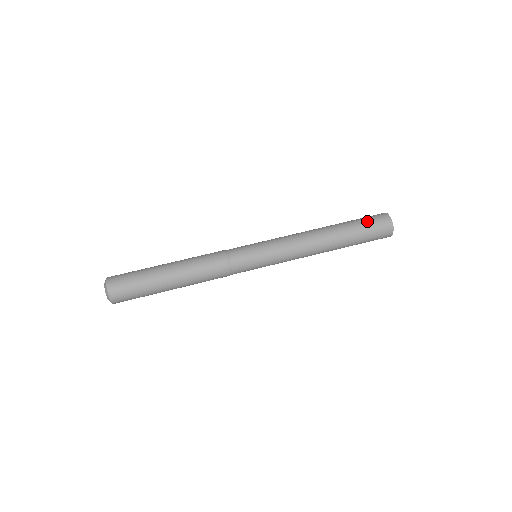
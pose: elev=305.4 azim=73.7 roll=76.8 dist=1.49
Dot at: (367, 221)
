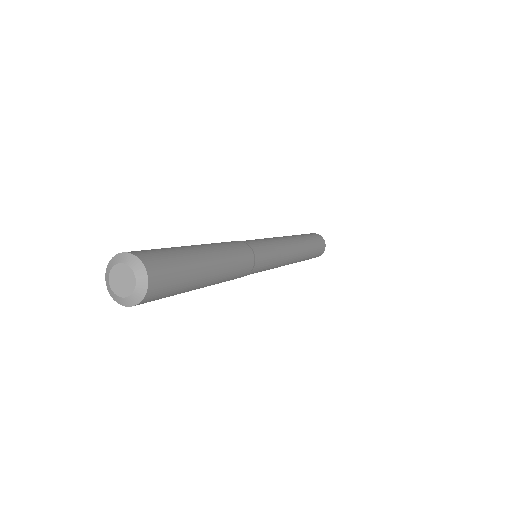
Dot at: (308, 234)
